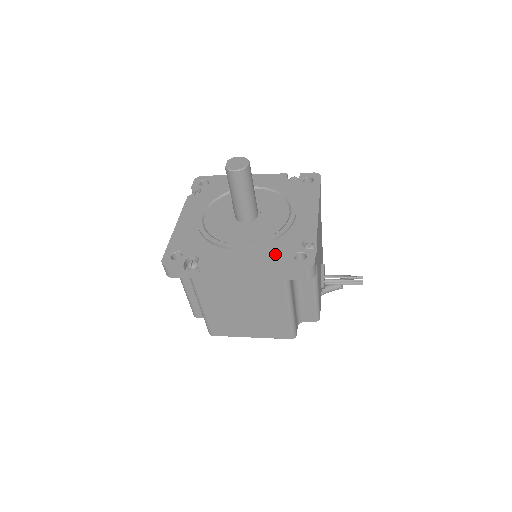
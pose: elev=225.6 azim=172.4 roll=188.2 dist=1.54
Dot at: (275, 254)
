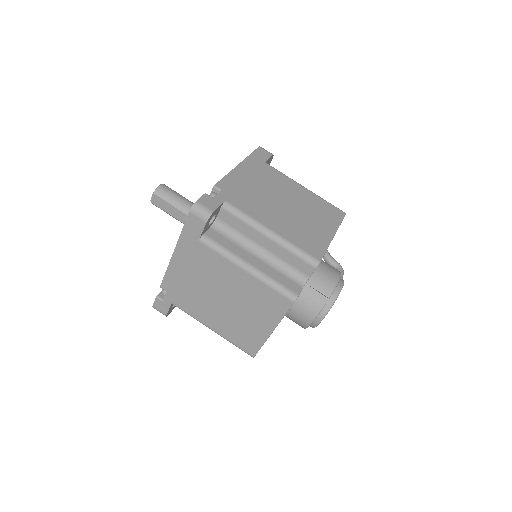
Dot at: occluded
